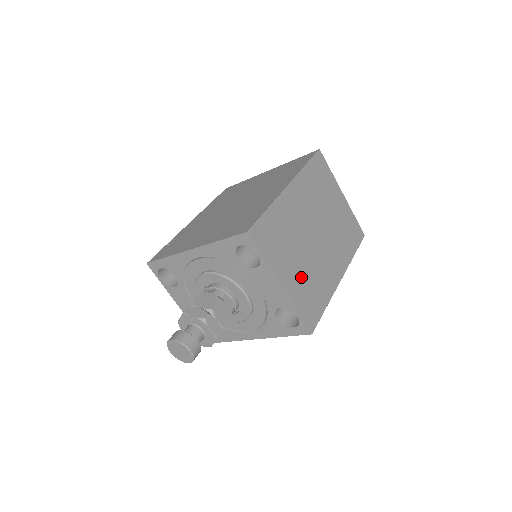
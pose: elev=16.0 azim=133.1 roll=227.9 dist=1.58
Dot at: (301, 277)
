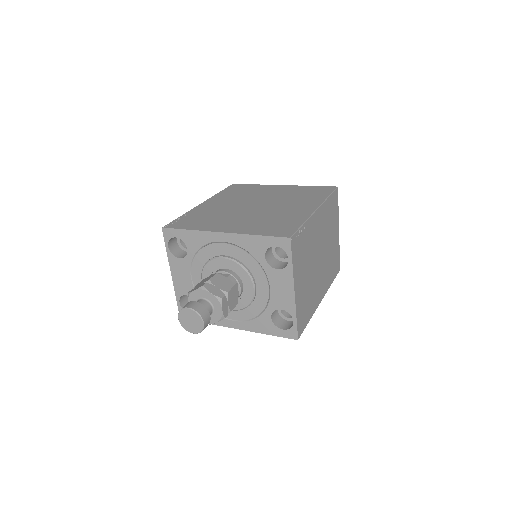
Dot at: (304, 289)
